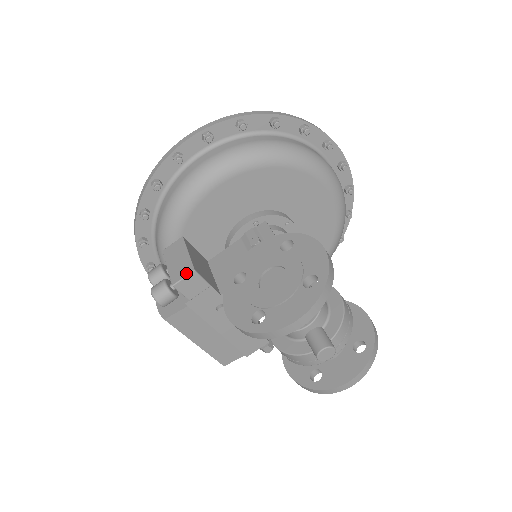
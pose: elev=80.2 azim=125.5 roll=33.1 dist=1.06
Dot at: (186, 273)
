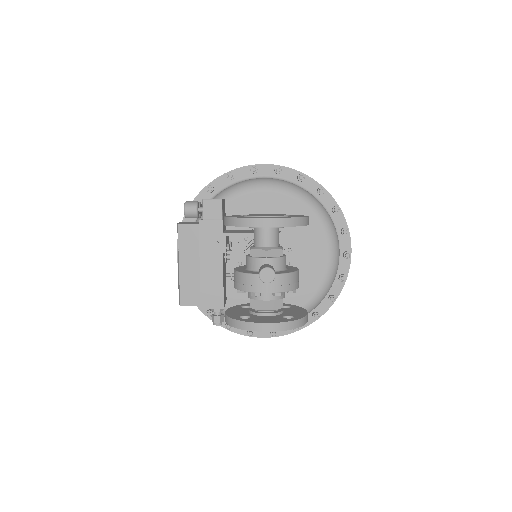
Dot at: (216, 199)
